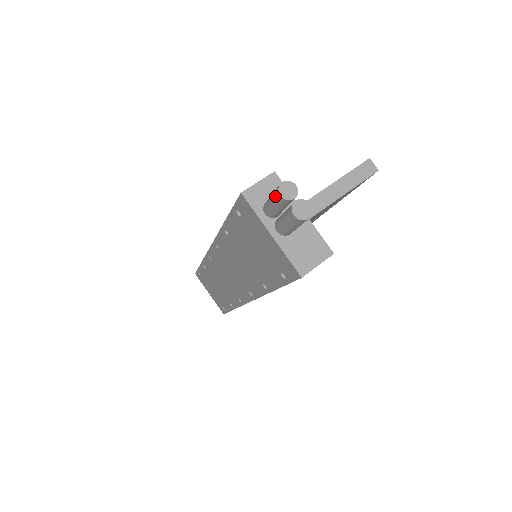
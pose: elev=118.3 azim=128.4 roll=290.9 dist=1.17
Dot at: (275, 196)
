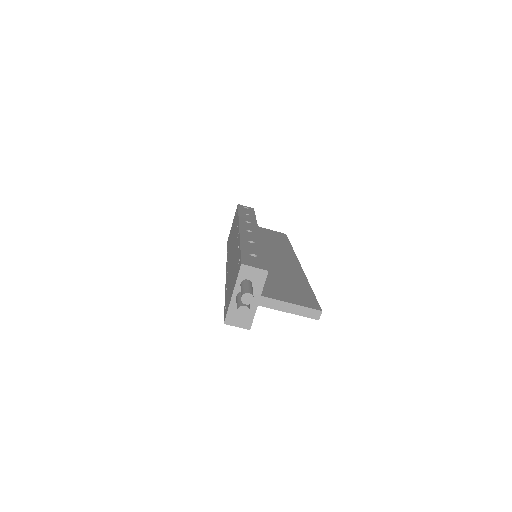
Dot at: (242, 292)
